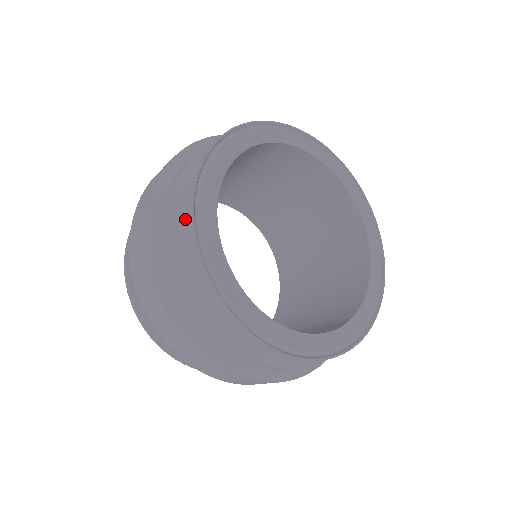
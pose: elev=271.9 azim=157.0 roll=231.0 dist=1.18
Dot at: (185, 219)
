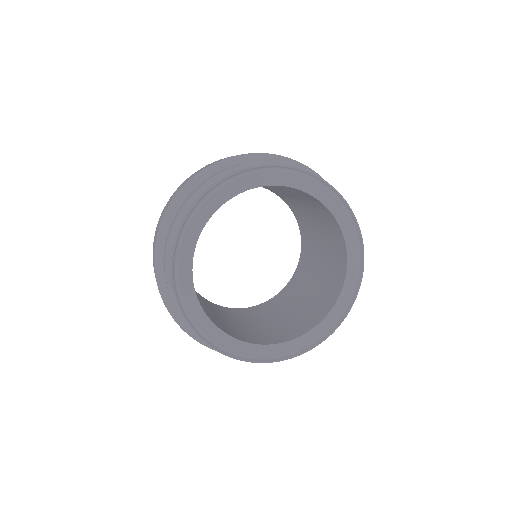
Dot at: occluded
